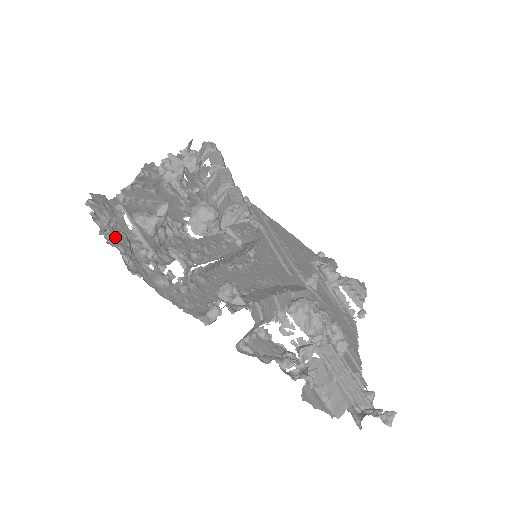
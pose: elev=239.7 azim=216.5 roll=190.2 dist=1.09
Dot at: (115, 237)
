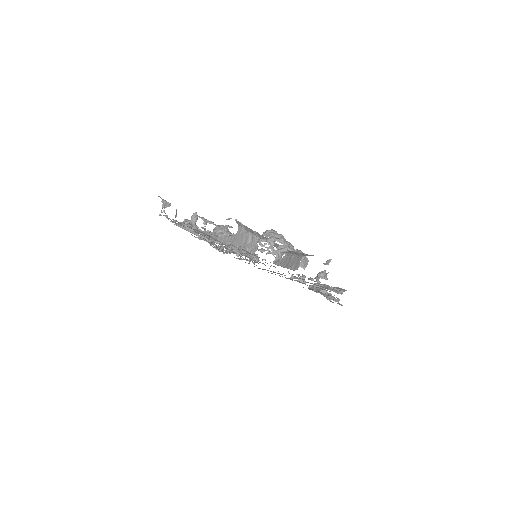
Dot at: (170, 219)
